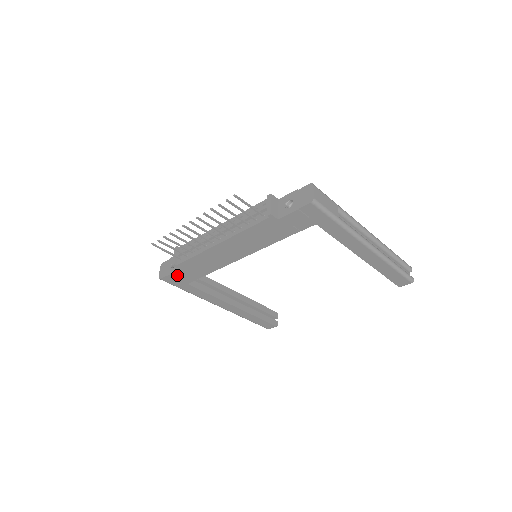
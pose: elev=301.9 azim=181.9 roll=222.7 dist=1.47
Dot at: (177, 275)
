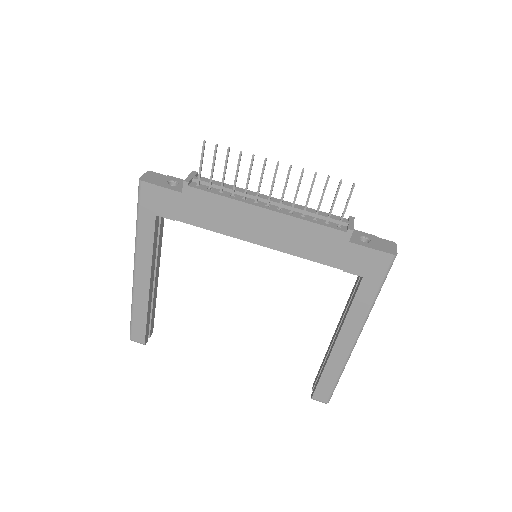
Dot at: (167, 195)
